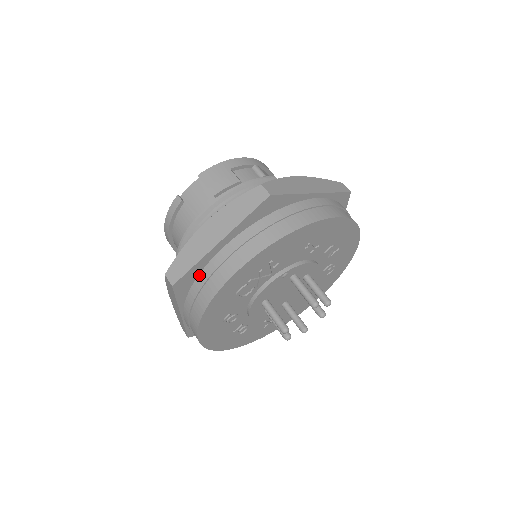
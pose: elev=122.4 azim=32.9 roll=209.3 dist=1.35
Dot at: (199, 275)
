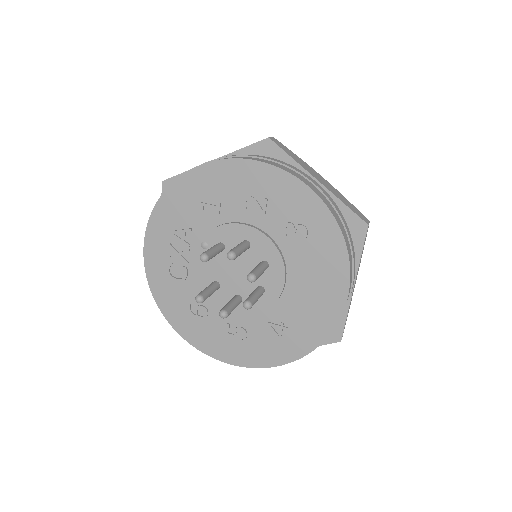
Dot at: occluded
